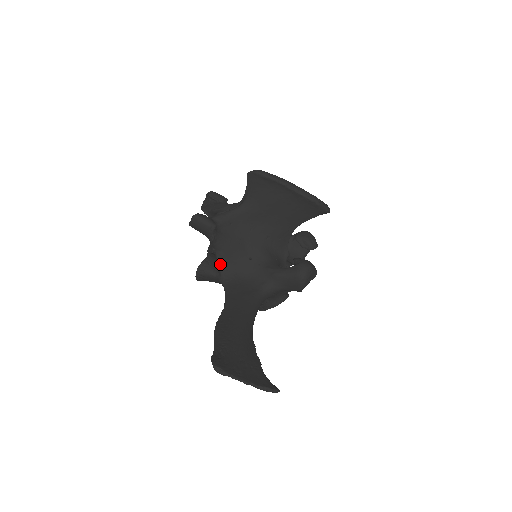
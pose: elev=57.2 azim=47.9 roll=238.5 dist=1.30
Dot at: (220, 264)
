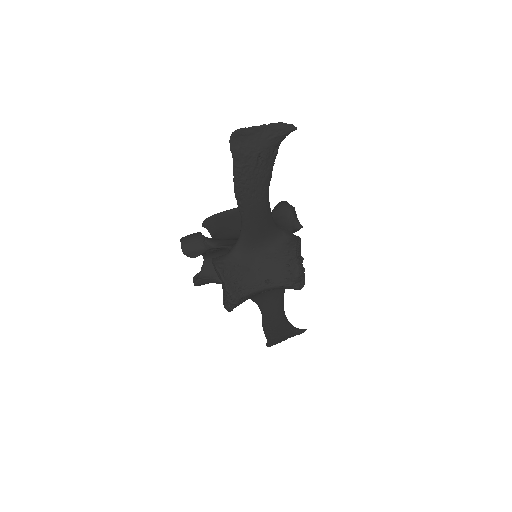
Dot at: (225, 246)
